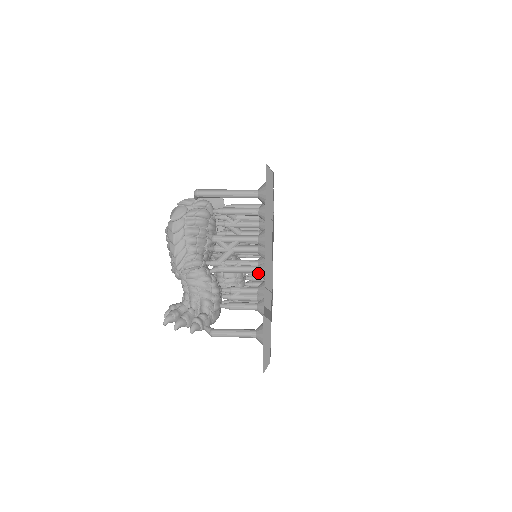
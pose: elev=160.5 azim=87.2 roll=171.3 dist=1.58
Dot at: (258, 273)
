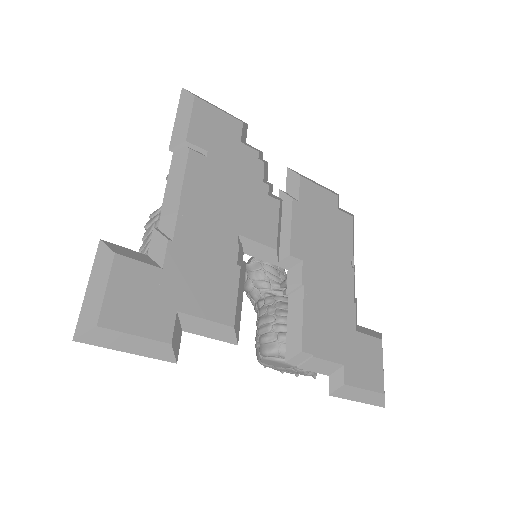
Dot at: occluded
